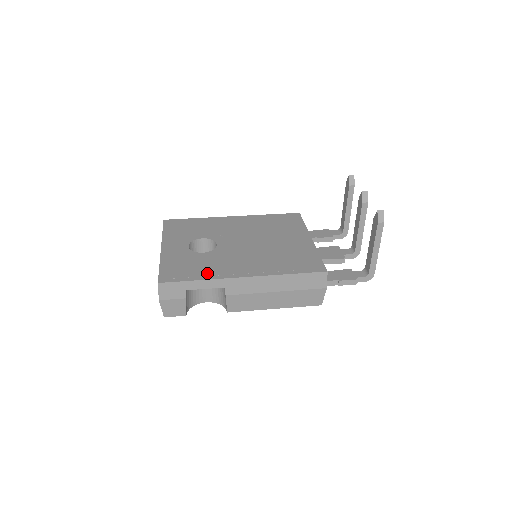
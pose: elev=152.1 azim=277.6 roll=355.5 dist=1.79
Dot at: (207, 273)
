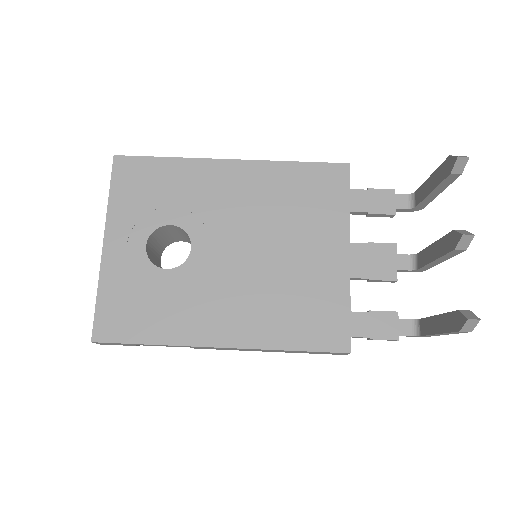
Dot at: (165, 329)
